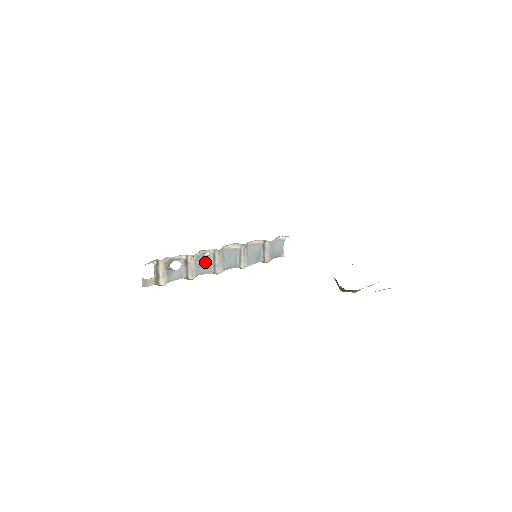
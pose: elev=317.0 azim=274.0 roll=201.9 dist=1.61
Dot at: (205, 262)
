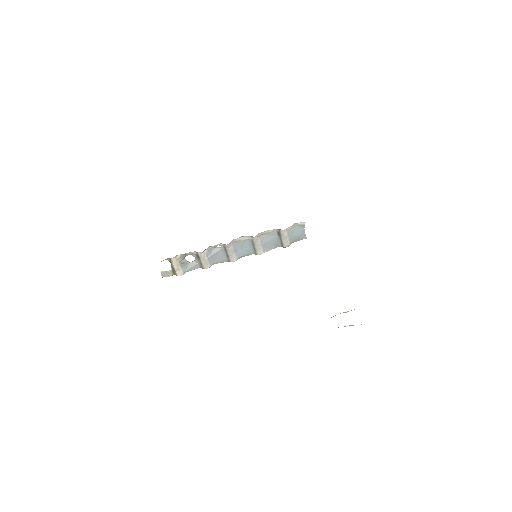
Dot at: (218, 254)
